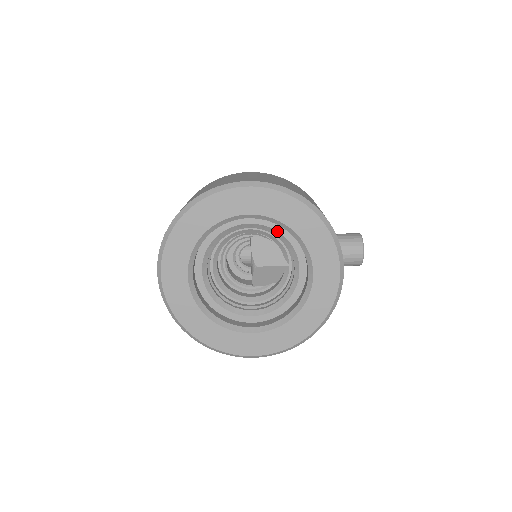
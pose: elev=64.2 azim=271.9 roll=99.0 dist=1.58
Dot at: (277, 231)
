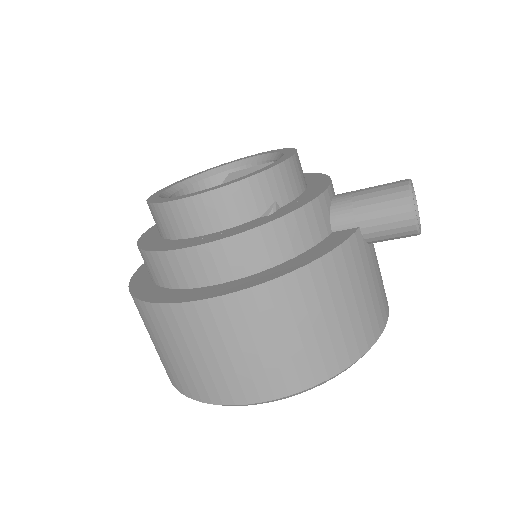
Dot at: occluded
